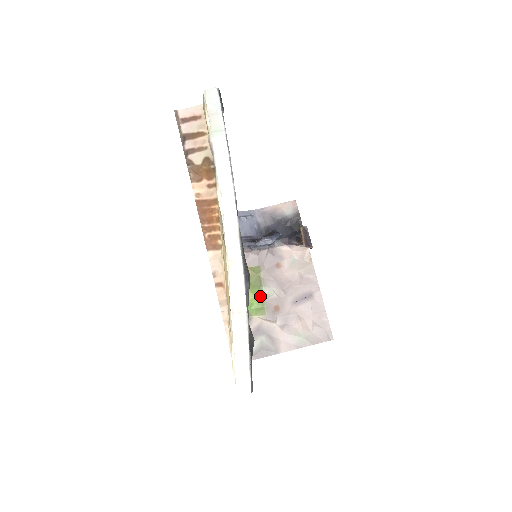
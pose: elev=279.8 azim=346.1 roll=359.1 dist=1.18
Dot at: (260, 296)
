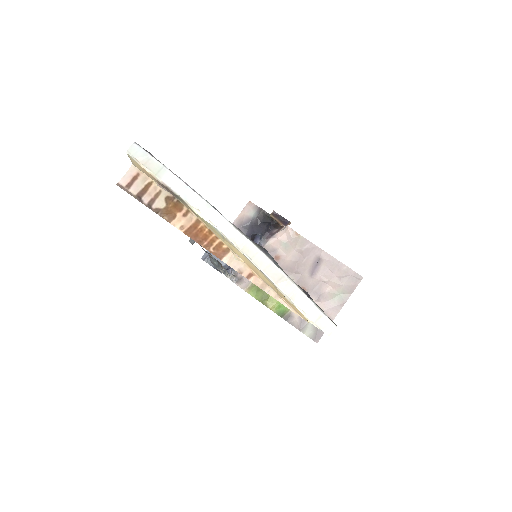
Dot at: occluded
